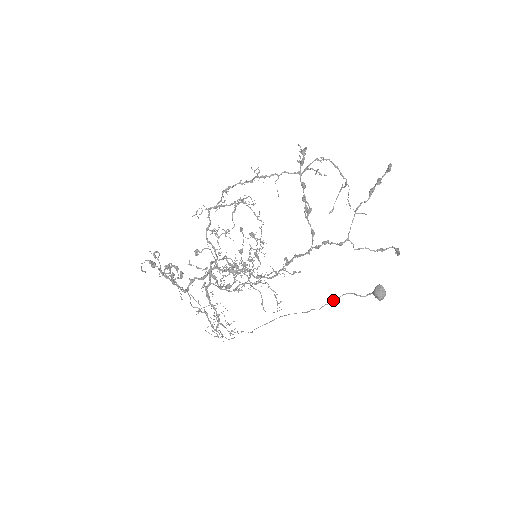
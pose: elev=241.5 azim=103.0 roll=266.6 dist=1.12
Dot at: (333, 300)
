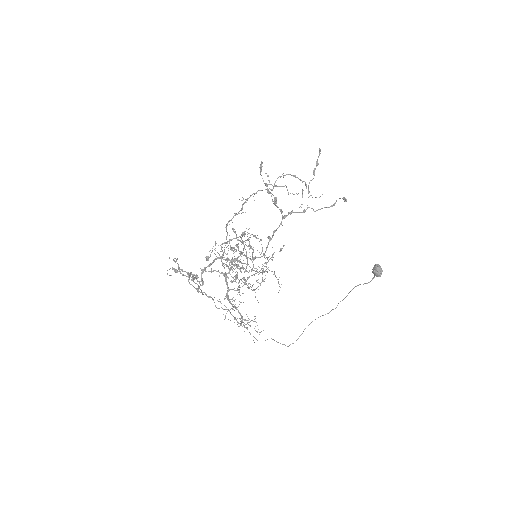
Dot at: (346, 296)
